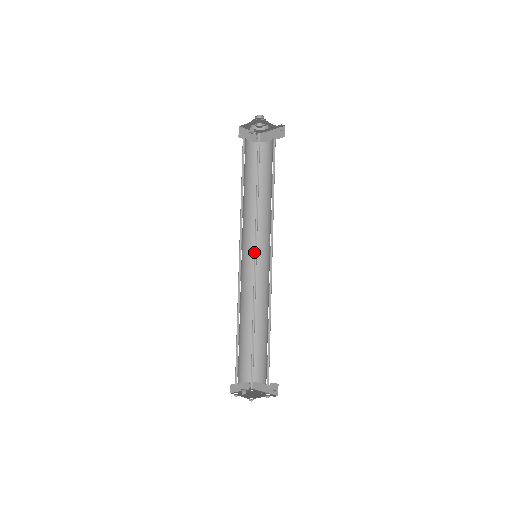
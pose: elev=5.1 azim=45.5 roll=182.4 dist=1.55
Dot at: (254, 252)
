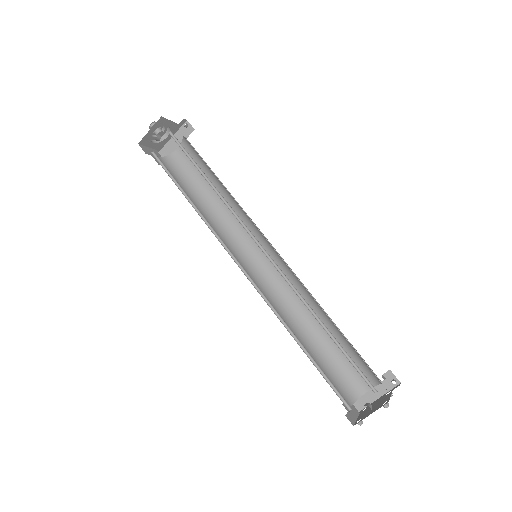
Dot at: occluded
